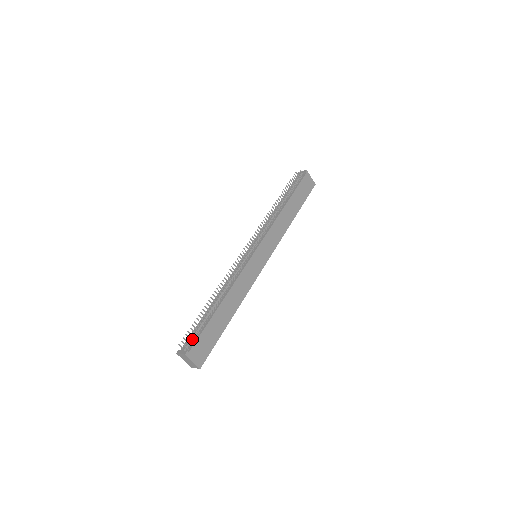
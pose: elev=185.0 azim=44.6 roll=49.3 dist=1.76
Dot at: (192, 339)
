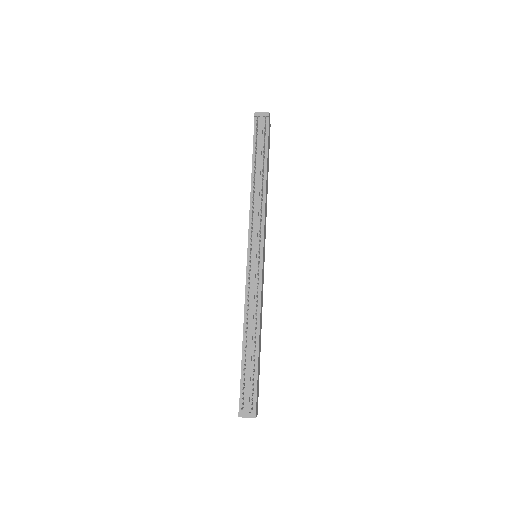
Dot at: (249, 395)
